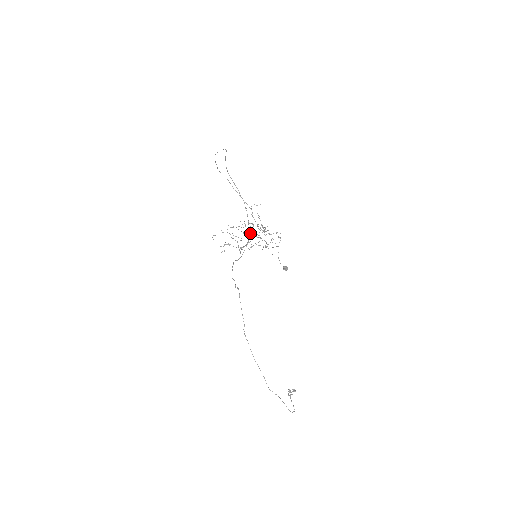
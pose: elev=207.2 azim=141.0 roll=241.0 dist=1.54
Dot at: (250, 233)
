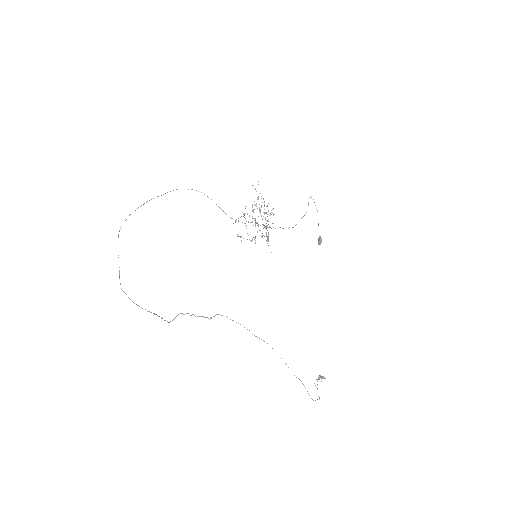
Dot at: occluded
